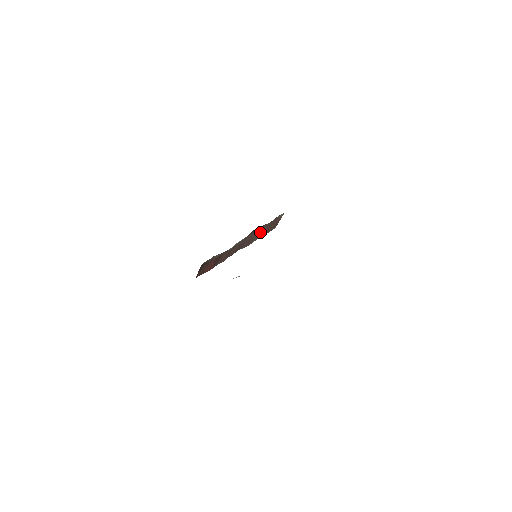
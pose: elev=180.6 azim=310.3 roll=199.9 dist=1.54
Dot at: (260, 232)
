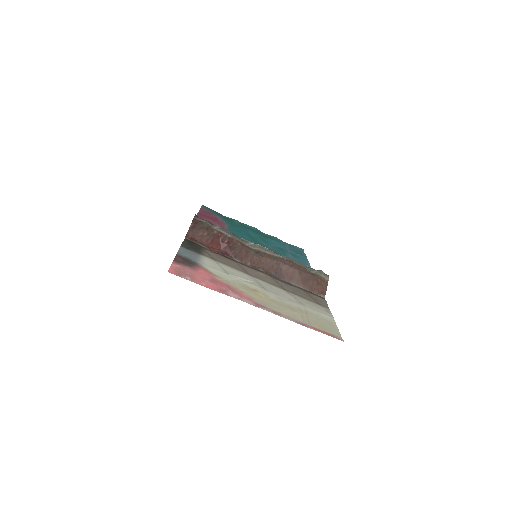
Dot at: (305, 281)
